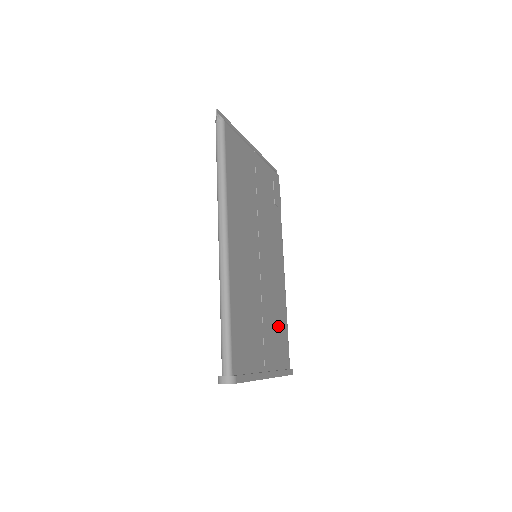
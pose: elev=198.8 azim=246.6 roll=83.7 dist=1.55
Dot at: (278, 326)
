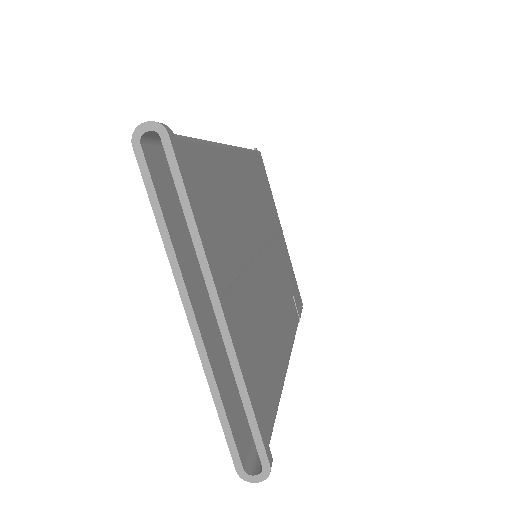
Dot at: (263, 354)
